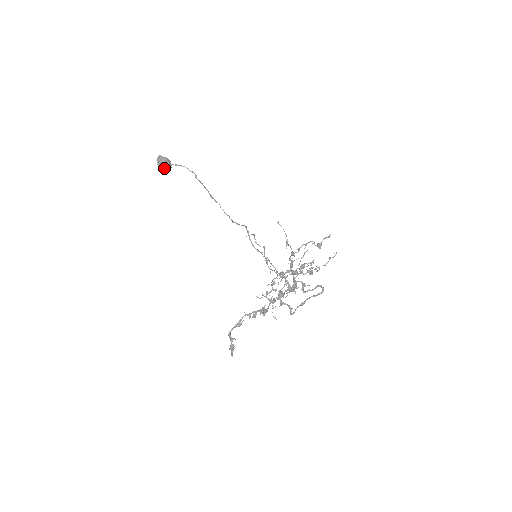
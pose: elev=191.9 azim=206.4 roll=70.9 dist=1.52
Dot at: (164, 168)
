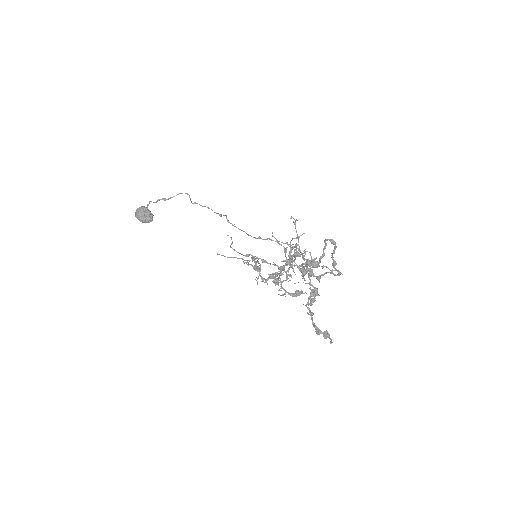
Dot at: occluded
